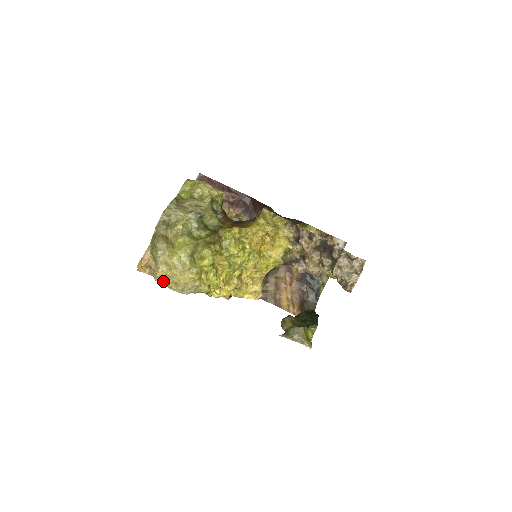
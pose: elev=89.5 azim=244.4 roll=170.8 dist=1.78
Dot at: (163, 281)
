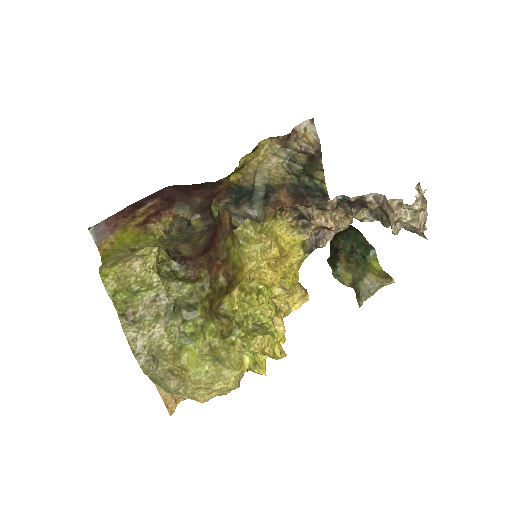
Dot at: (211, 398)
